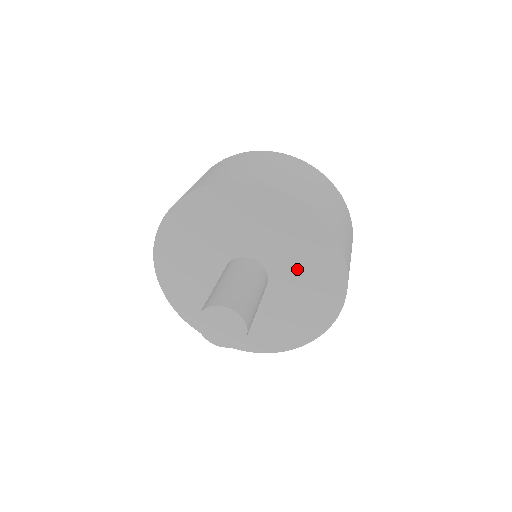
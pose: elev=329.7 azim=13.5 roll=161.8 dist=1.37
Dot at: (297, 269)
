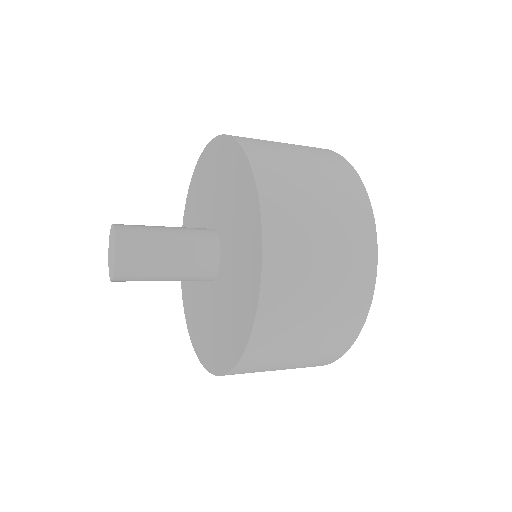
Dot at: (224, 198)
